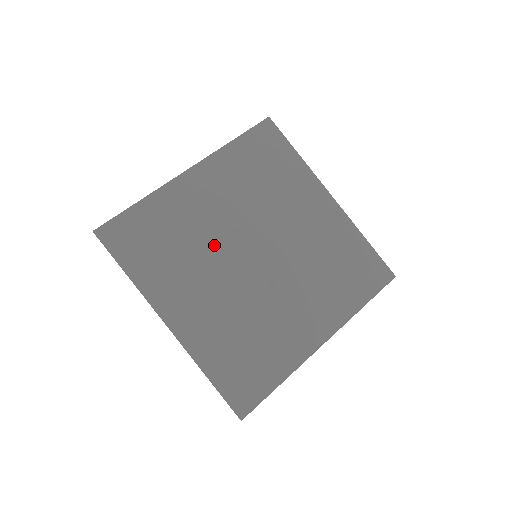
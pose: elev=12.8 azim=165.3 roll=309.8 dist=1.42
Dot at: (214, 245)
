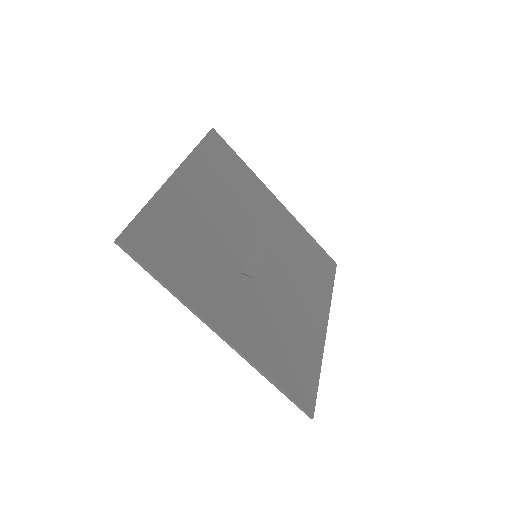
Dot at: (247, 217)
